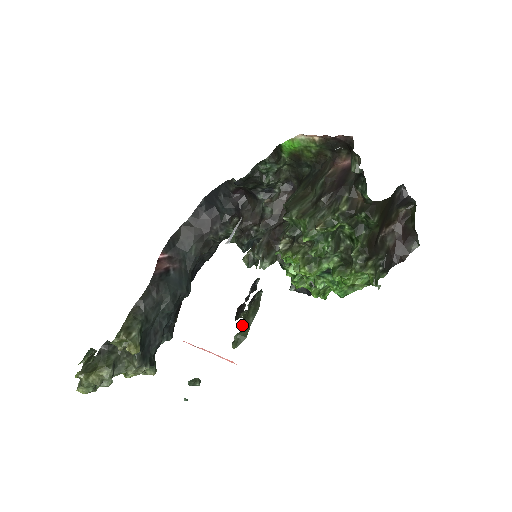
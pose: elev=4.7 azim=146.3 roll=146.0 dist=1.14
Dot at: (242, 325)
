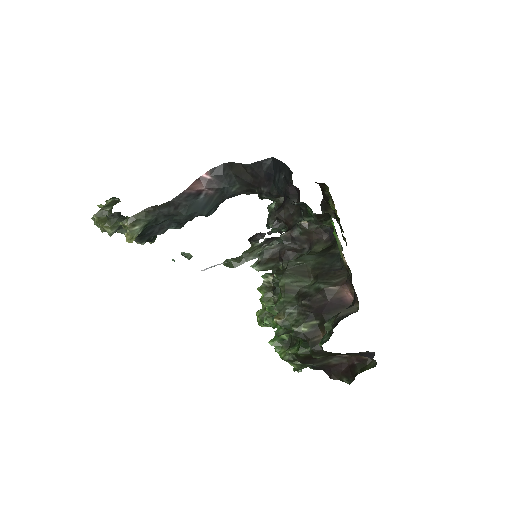
Dot at: (241, 255)
